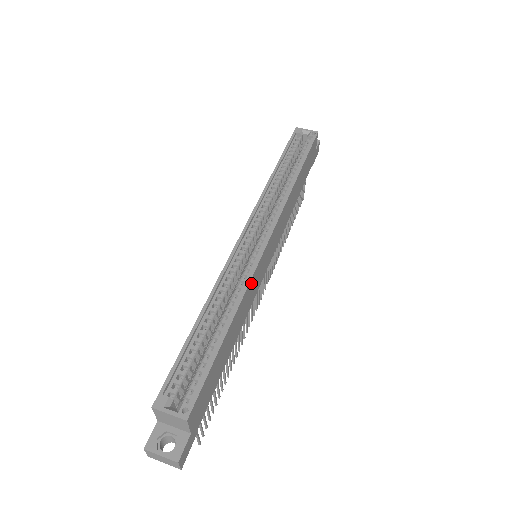
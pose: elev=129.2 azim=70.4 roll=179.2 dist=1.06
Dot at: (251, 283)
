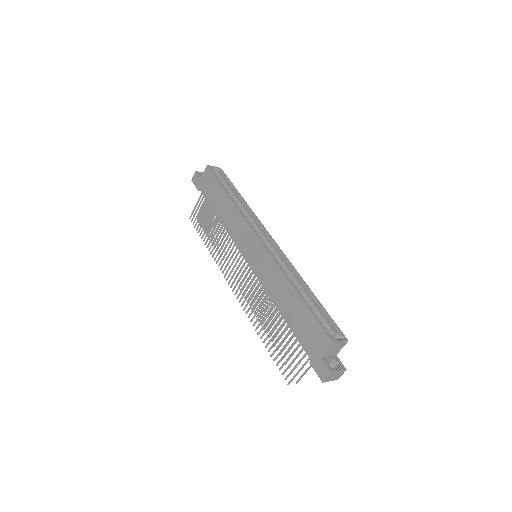
Dot at: (289, 268)
